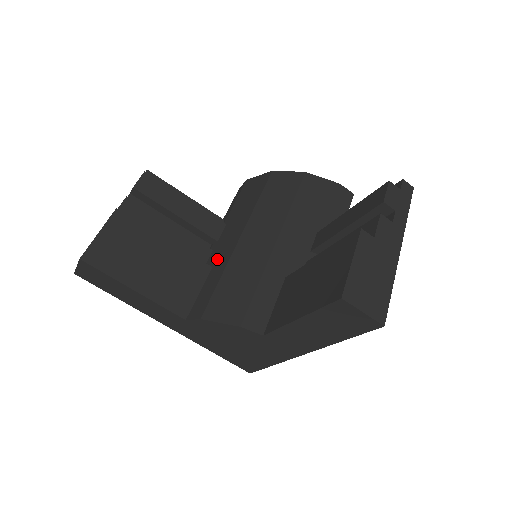
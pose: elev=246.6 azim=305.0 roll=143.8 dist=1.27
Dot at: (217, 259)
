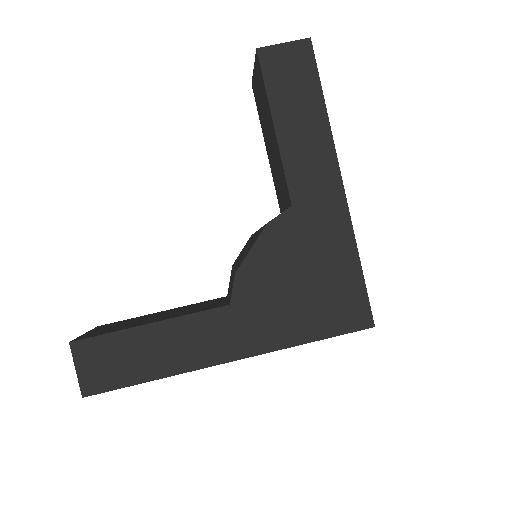
Dot at: occluded
